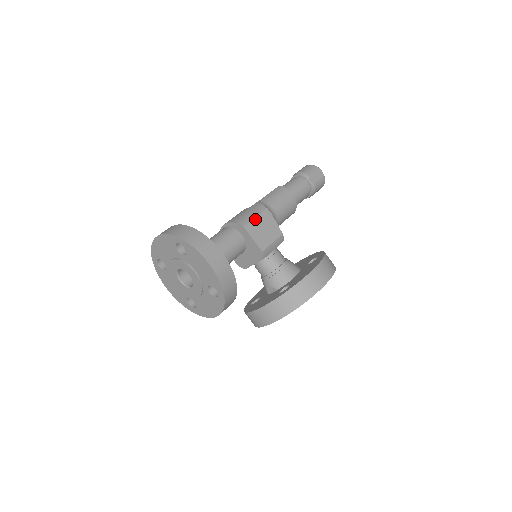
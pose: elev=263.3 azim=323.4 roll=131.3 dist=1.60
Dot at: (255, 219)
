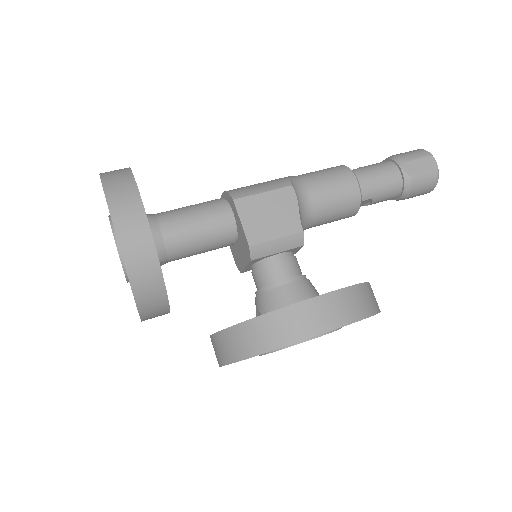
Dot at: (260, 195)
